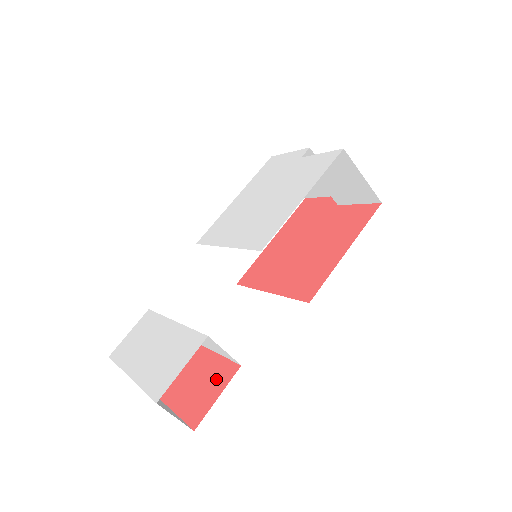
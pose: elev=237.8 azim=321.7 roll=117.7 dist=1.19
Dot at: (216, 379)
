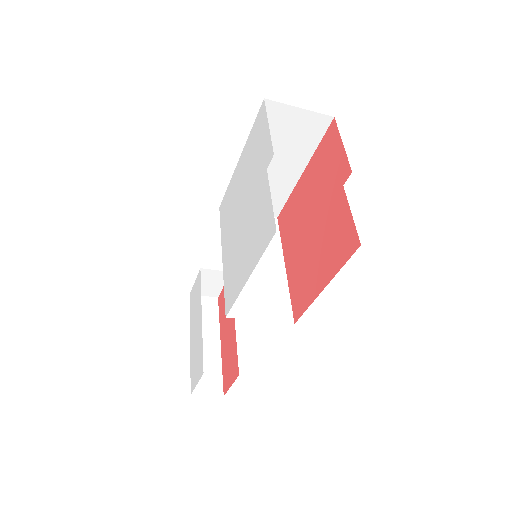
Dot at: (232, 367)
